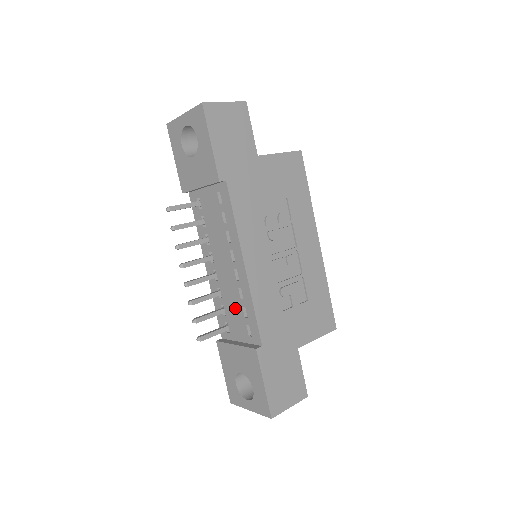
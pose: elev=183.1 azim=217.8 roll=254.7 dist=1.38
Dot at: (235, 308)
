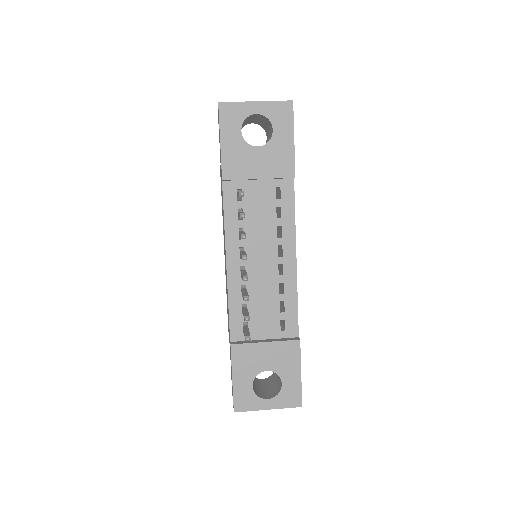
Dot at: (267, 304)
